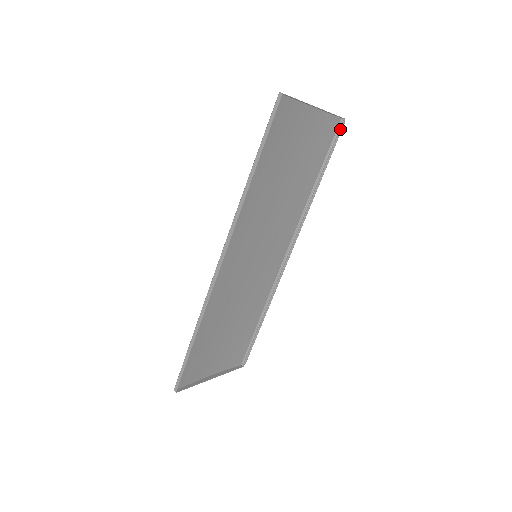
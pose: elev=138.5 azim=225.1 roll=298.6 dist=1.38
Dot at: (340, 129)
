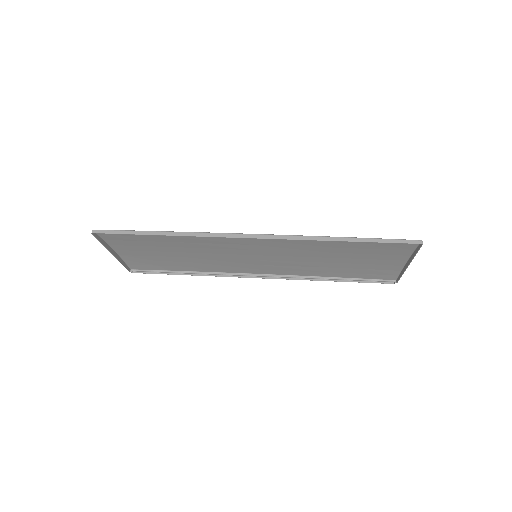
Dot at: (387, 282)
